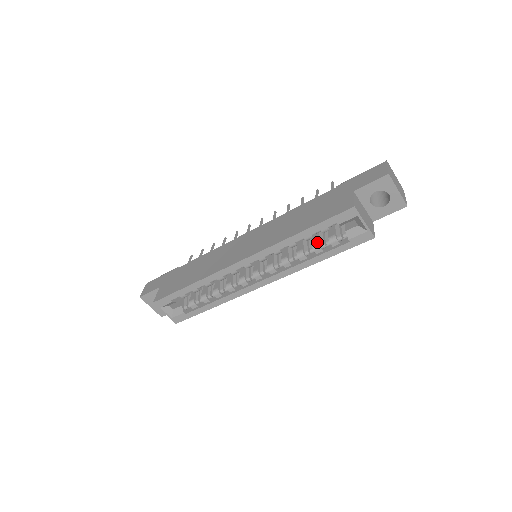
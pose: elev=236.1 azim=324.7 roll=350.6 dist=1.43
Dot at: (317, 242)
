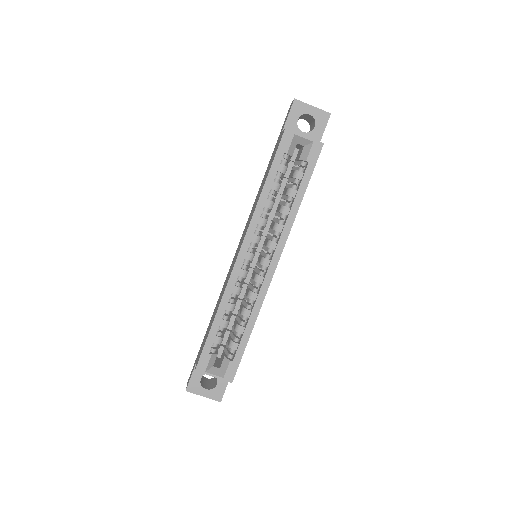
Dot at: (287, 189)
